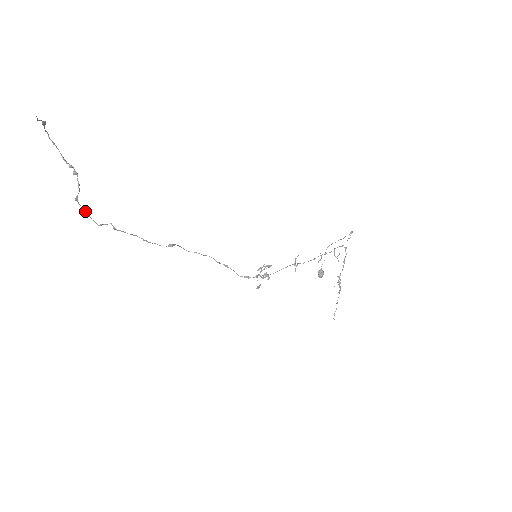
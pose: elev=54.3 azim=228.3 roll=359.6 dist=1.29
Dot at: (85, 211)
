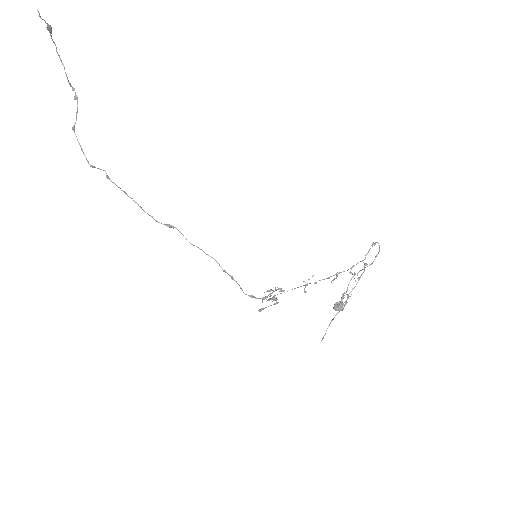
Dot at: (80, 145)
